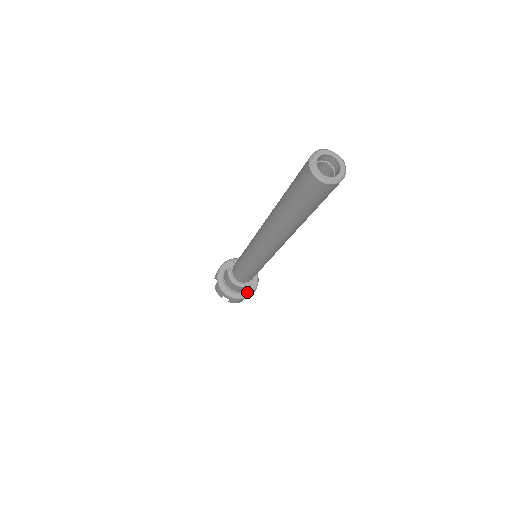
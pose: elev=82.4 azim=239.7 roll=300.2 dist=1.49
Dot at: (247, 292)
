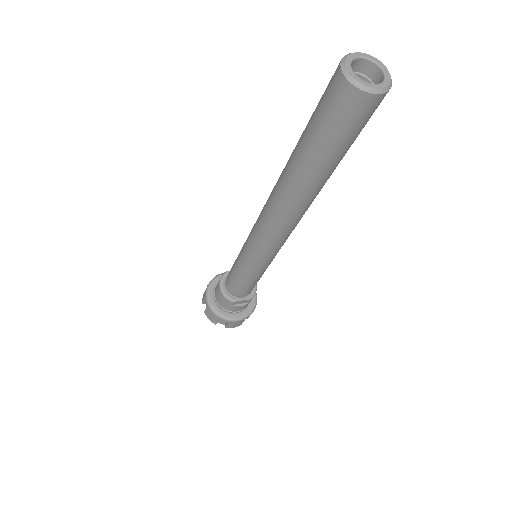
Dot at: (227, 313)
